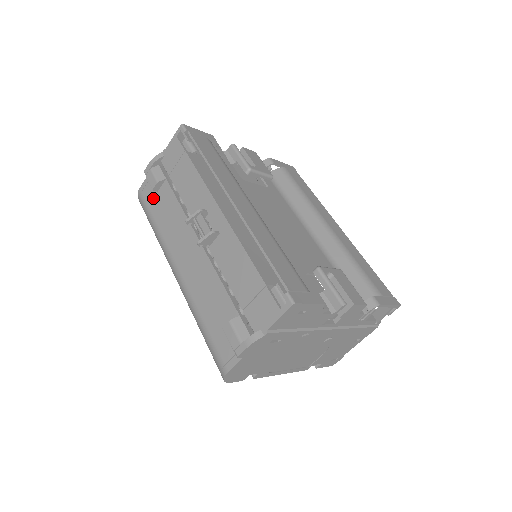
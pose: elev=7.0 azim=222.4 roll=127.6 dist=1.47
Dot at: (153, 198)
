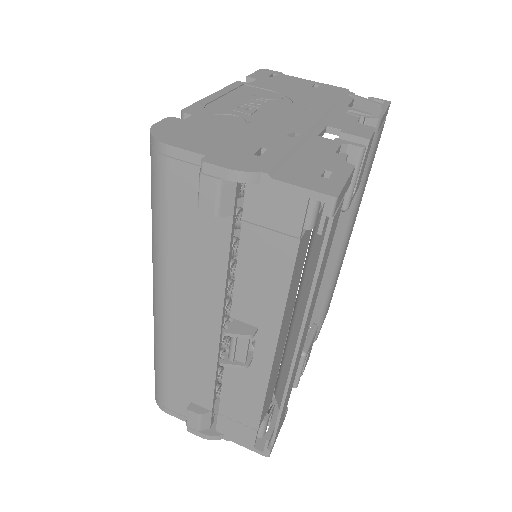
Dot at: (187, 201)
